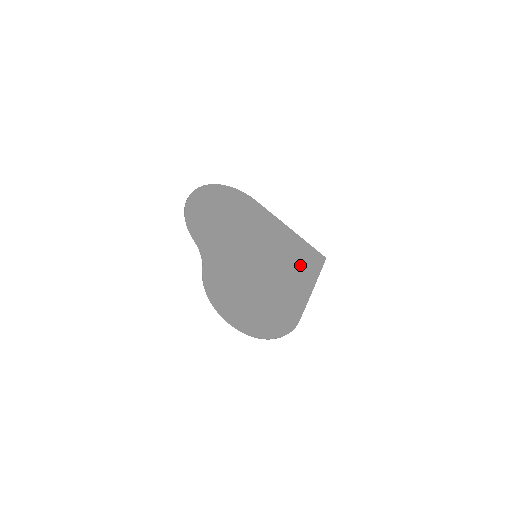
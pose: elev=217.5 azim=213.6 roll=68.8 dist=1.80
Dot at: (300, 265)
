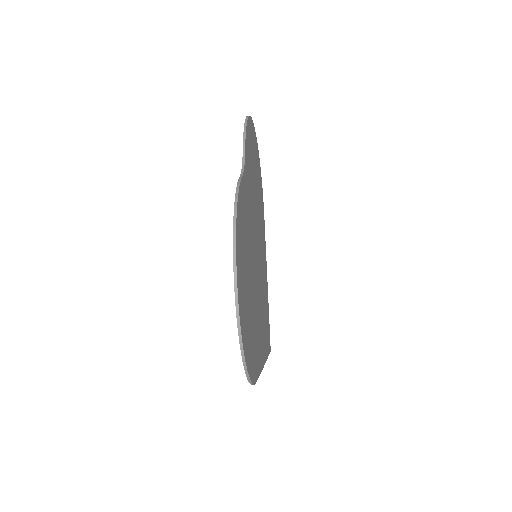
Dot at: (265, 324)
